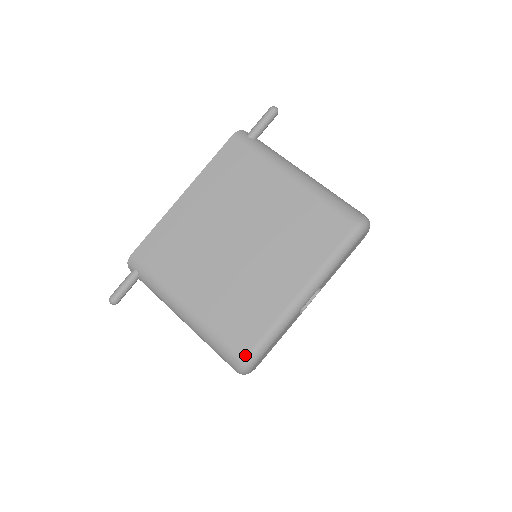
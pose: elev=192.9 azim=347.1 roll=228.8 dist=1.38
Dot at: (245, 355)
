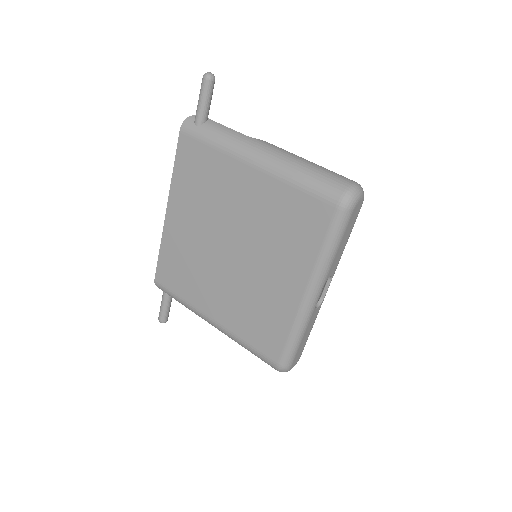
Dot at: (277, 361)
